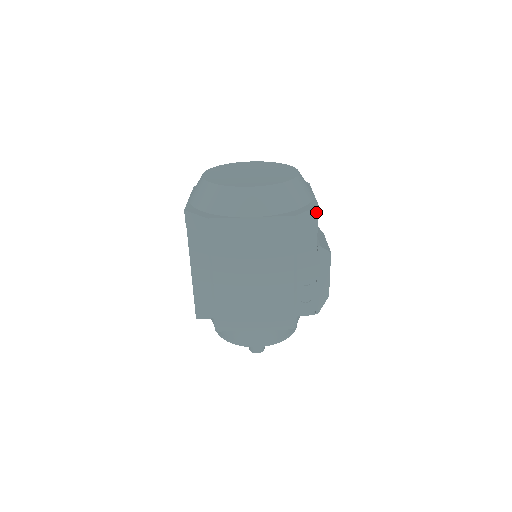
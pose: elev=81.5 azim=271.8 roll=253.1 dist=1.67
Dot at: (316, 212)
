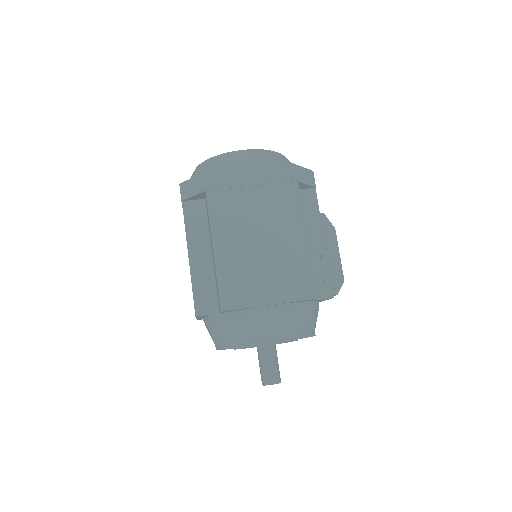
Dot at: (312, 176)
